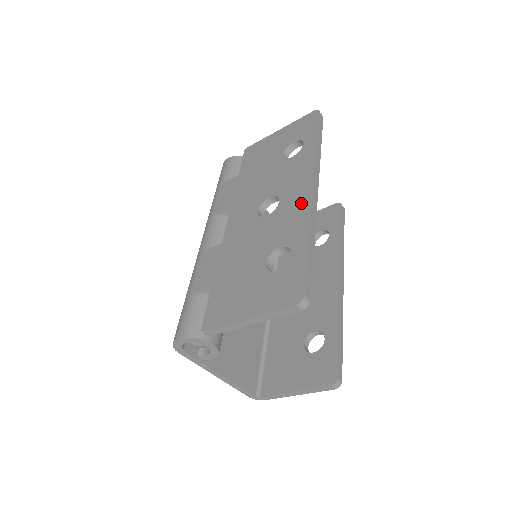
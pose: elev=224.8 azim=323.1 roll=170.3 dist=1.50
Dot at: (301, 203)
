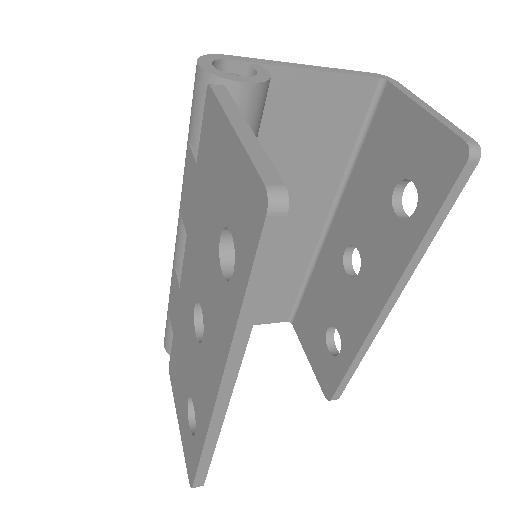
Dot at: (208, 393)
